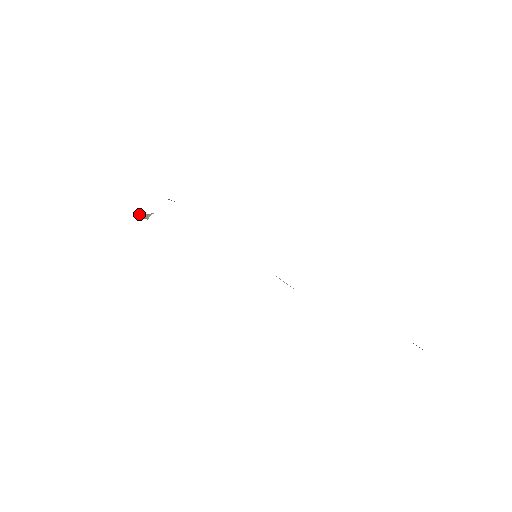
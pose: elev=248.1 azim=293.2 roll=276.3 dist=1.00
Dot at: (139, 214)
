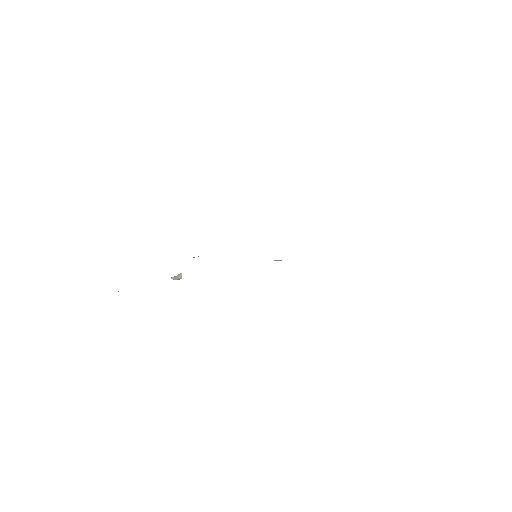
Dot at: (173, 279)
